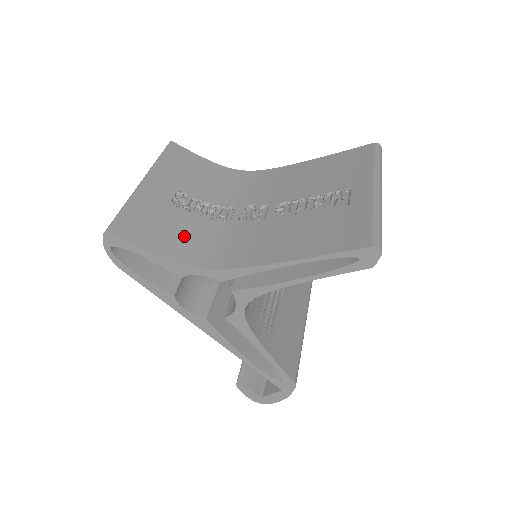
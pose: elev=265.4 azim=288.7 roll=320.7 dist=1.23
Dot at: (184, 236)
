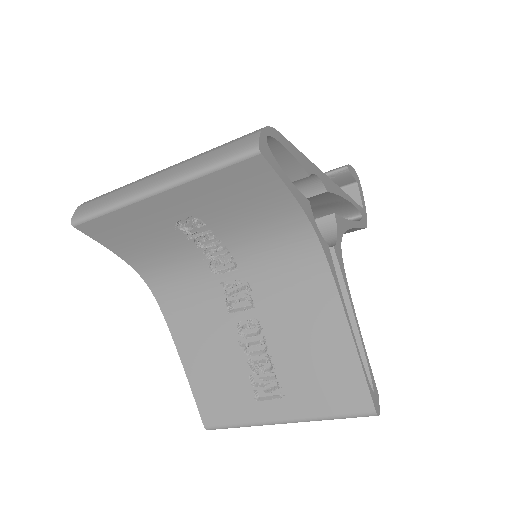
Dot at: (158, 254)
